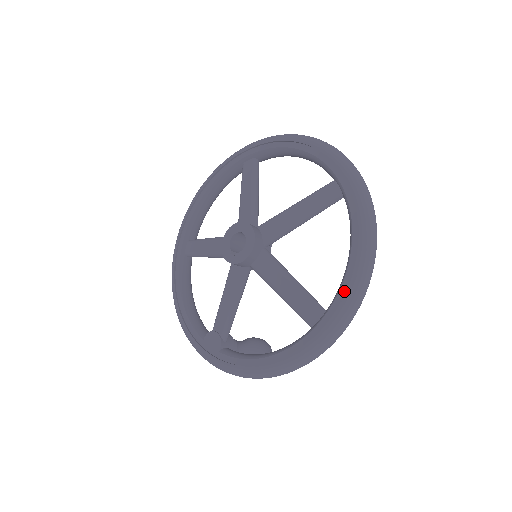
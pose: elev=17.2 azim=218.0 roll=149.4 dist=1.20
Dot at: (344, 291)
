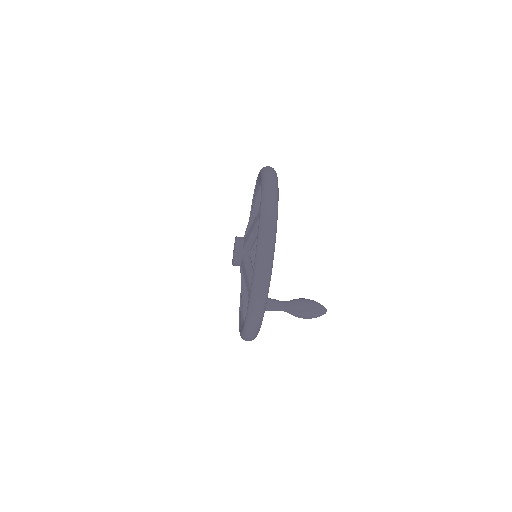
Dot at: occluded
